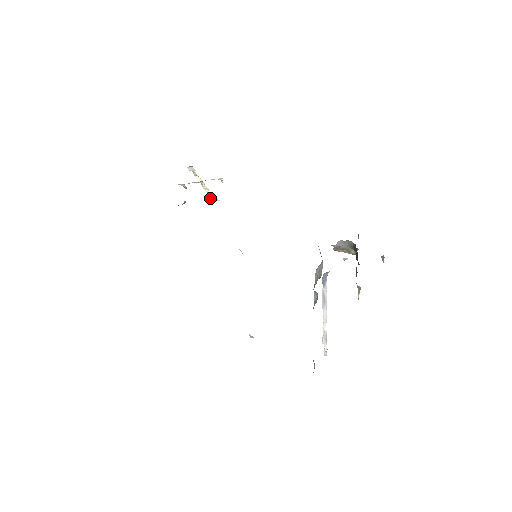
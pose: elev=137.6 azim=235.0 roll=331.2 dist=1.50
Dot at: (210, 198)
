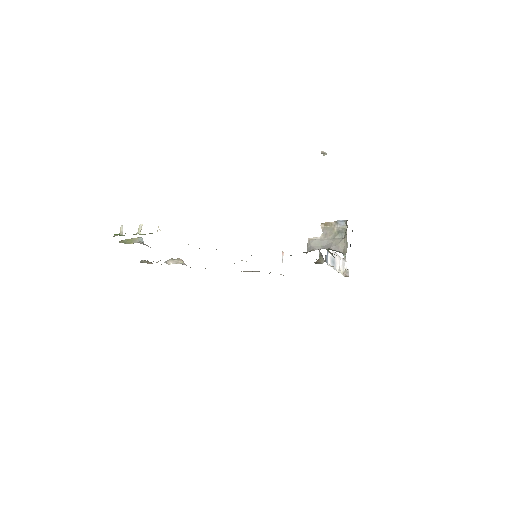
Dot at: occluded
